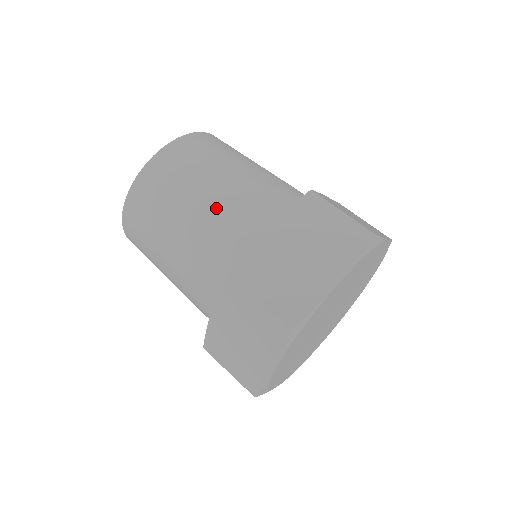
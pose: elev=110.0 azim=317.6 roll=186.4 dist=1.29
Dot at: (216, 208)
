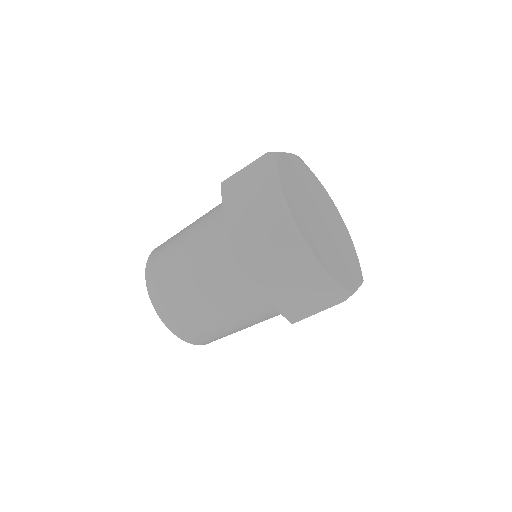
Dot at: (198, 254)
